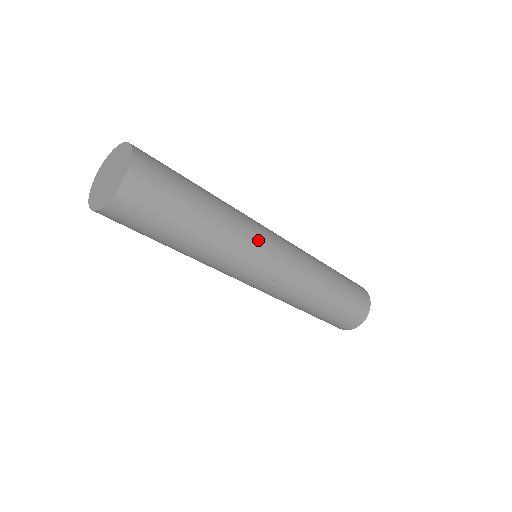
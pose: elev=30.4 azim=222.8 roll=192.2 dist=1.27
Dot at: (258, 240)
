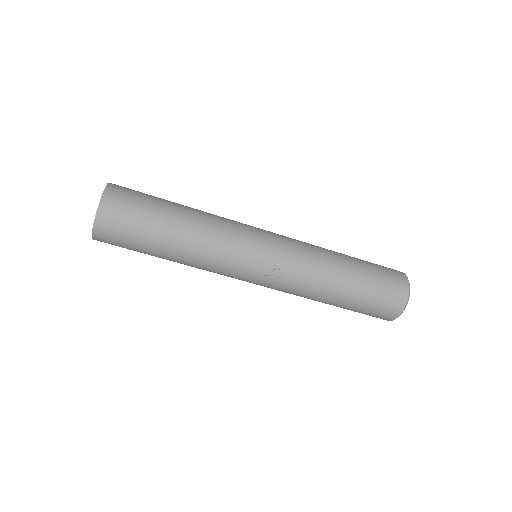
Dot at: (240, 230)
